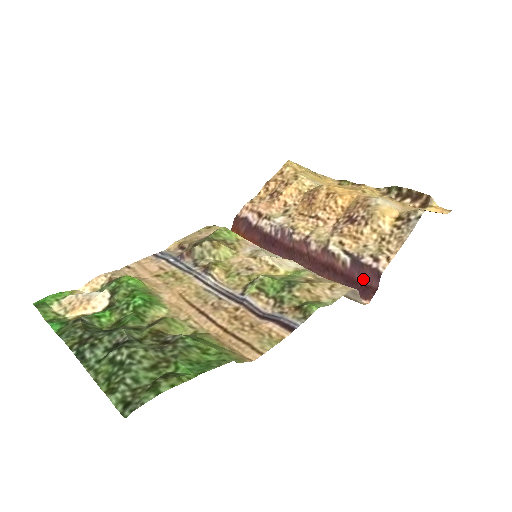
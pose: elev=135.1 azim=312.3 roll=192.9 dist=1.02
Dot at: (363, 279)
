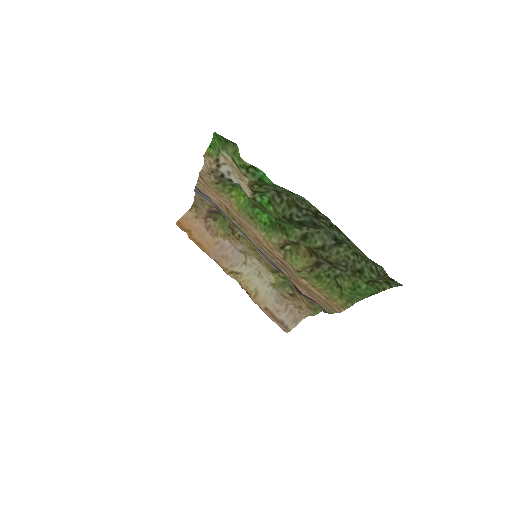
Dot at: occluded
